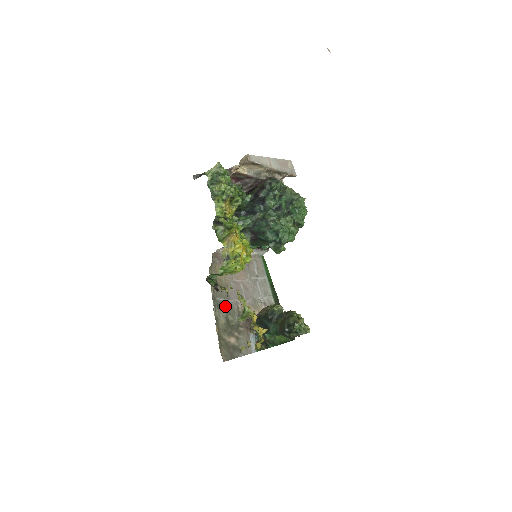
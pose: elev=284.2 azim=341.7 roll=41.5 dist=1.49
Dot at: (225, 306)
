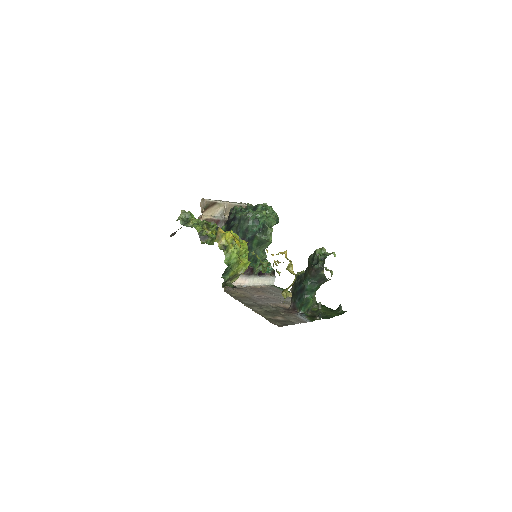
Dot at: (256, 305)
